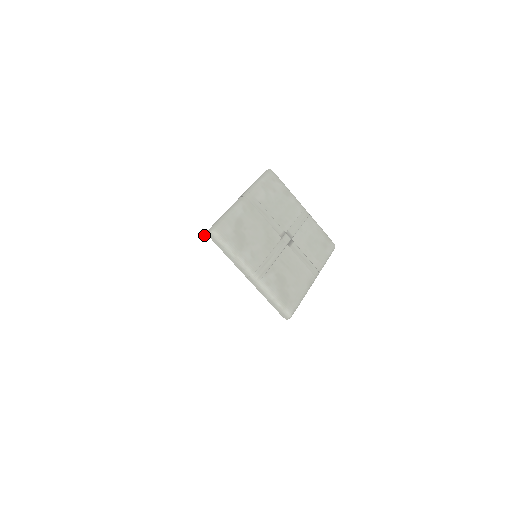
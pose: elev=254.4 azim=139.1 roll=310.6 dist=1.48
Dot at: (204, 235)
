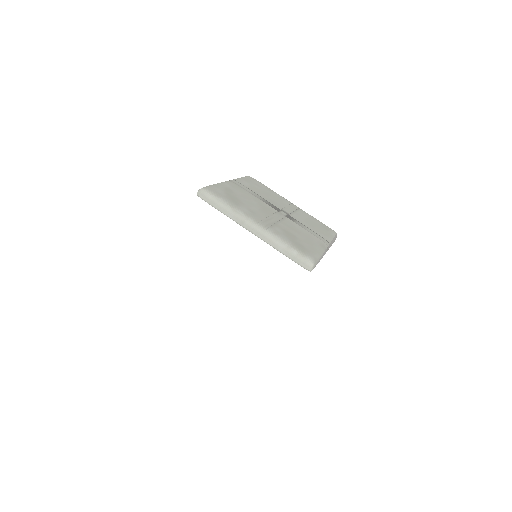
Dot at: (194, 200)
